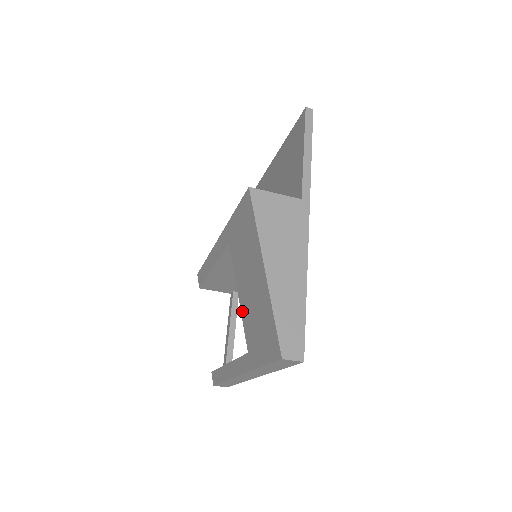
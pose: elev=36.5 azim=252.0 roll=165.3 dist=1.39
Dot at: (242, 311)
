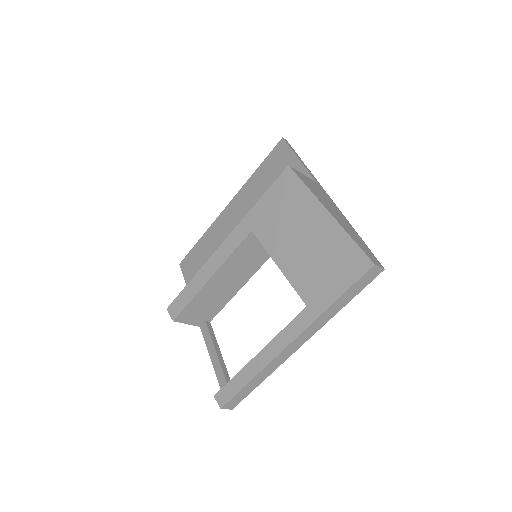
Dot at: (289, 275)
